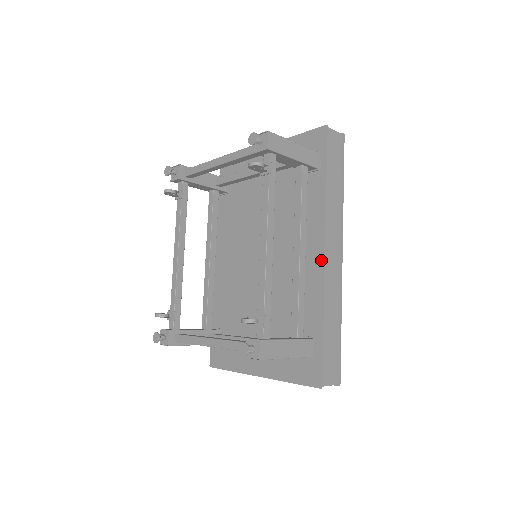
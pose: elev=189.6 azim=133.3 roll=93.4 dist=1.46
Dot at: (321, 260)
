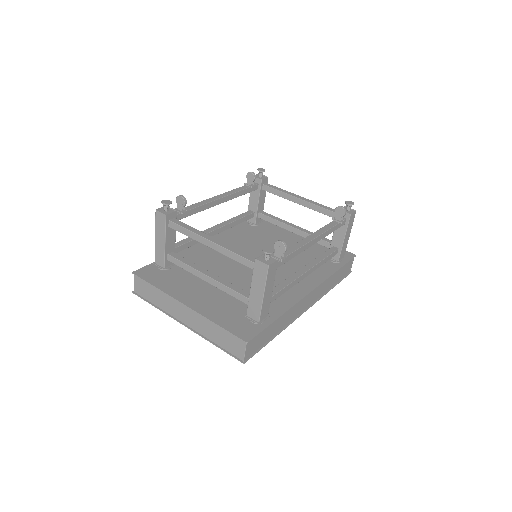
Dot at: (305, 292)
